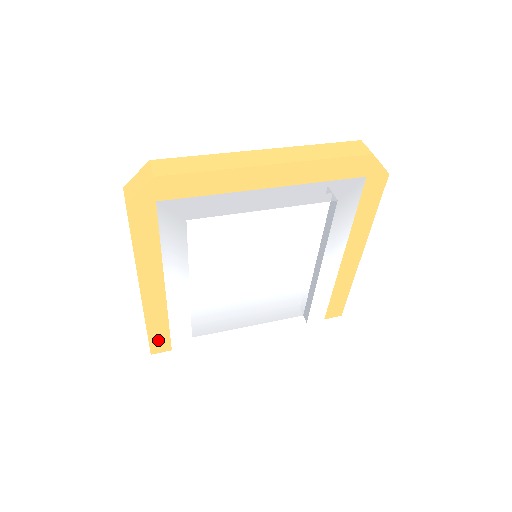
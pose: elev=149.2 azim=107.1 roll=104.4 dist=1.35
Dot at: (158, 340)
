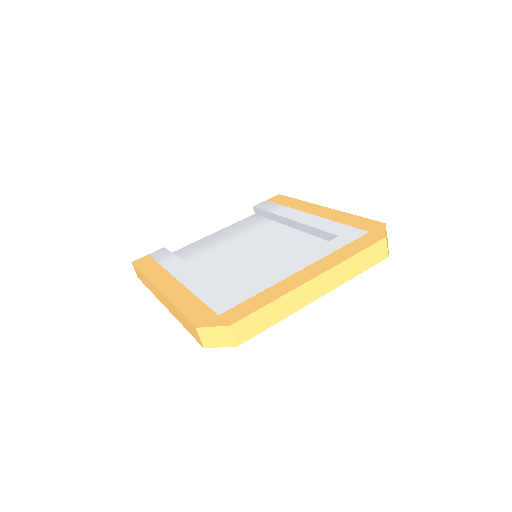
Dot at: occluded
